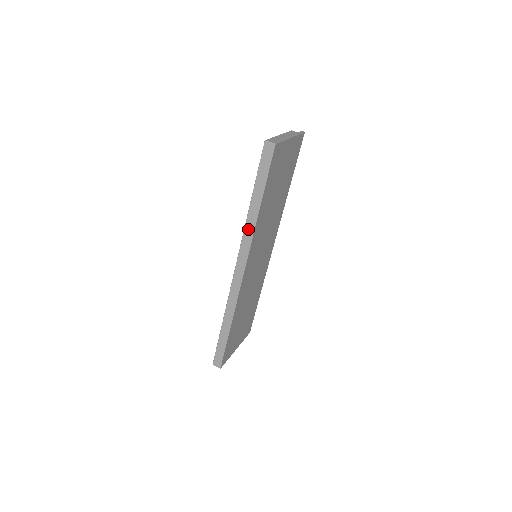
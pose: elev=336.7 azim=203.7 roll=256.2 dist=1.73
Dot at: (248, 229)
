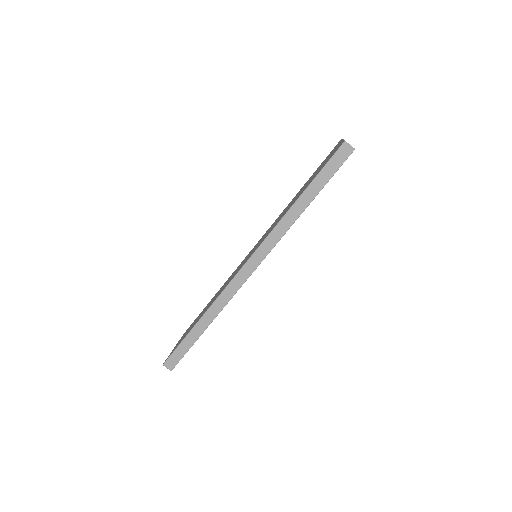
Dot at: (281, 227)
